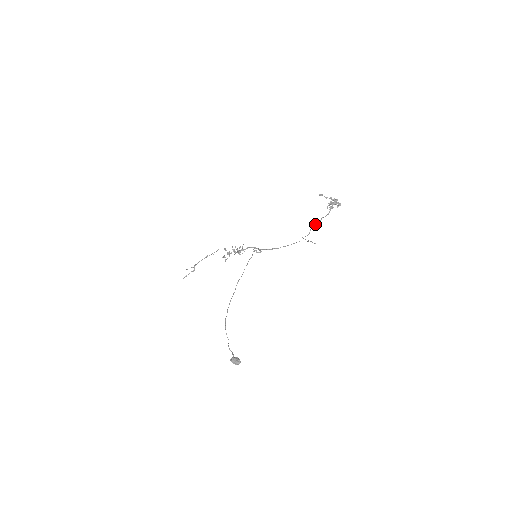
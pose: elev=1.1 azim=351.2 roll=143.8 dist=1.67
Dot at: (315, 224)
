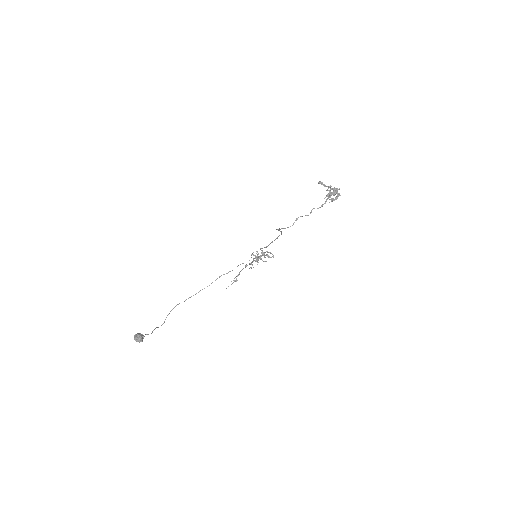
Dot at: occluded
